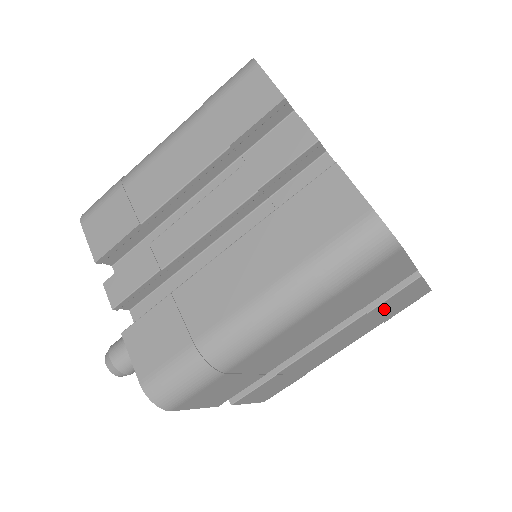
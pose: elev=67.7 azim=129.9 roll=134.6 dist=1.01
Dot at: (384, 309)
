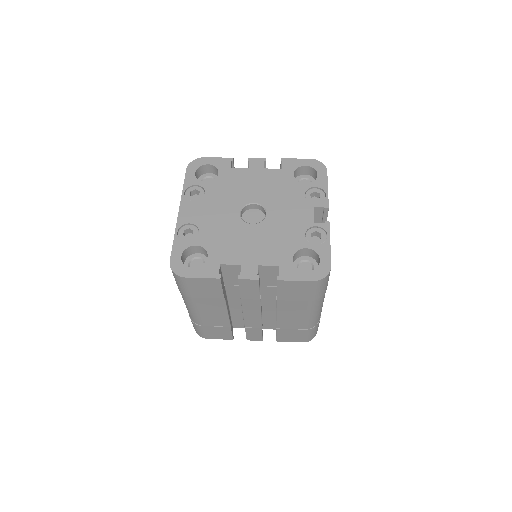
Dot at: occluded
